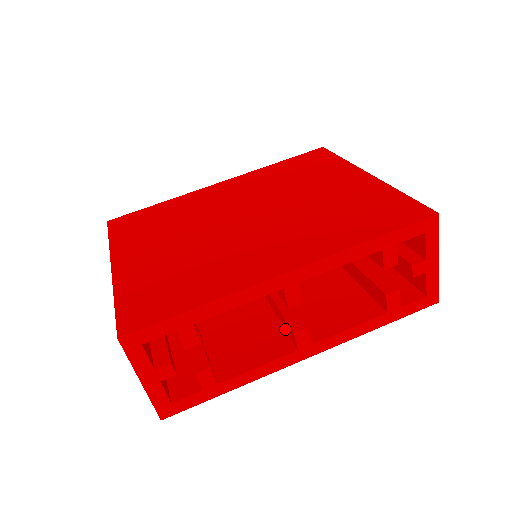
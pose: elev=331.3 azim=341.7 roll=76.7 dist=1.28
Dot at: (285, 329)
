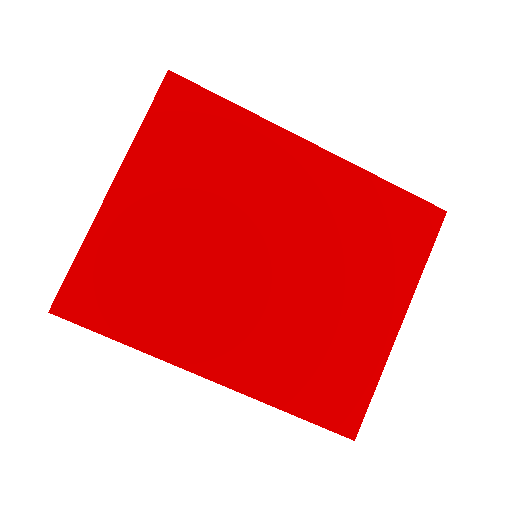
Dot at: occluded
